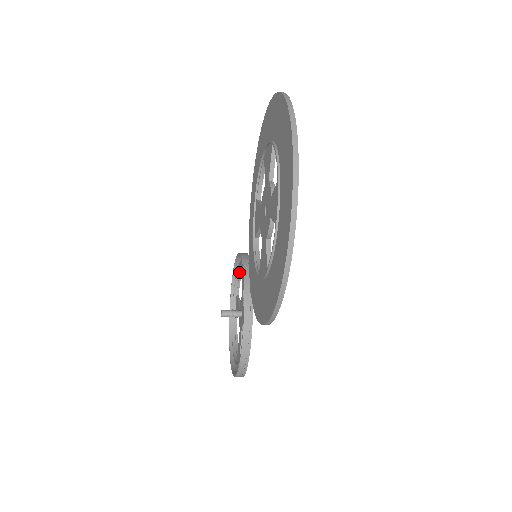
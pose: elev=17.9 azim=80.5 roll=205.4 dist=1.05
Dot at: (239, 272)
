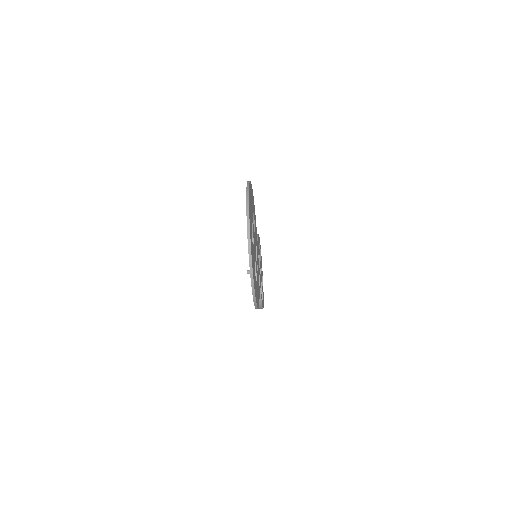
Dot at: occluded
